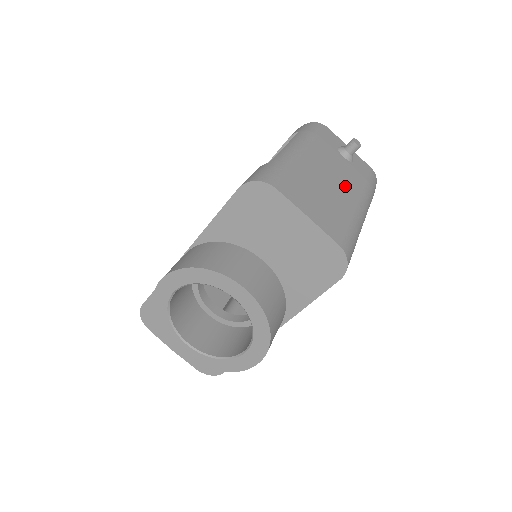
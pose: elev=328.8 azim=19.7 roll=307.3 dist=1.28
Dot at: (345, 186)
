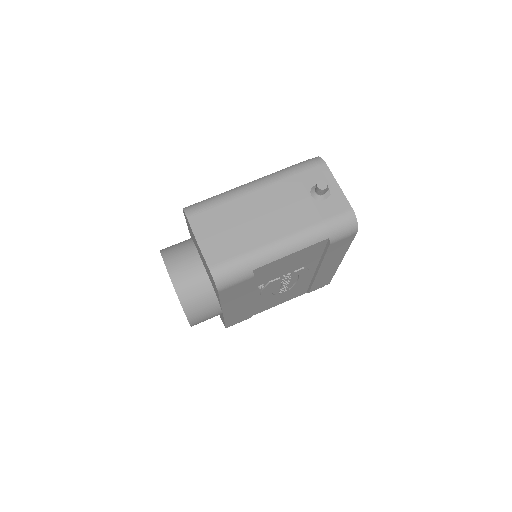
Dot at: (277, 223)
